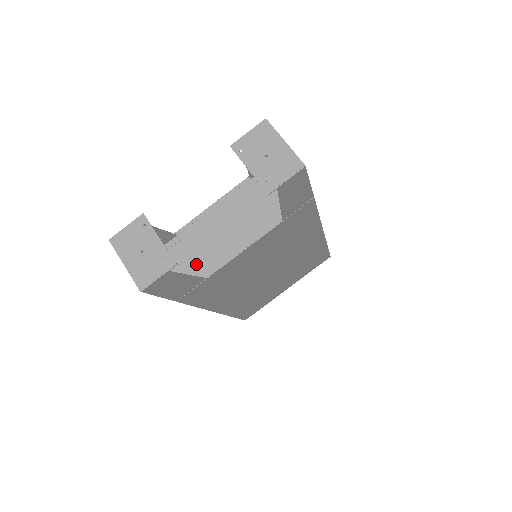
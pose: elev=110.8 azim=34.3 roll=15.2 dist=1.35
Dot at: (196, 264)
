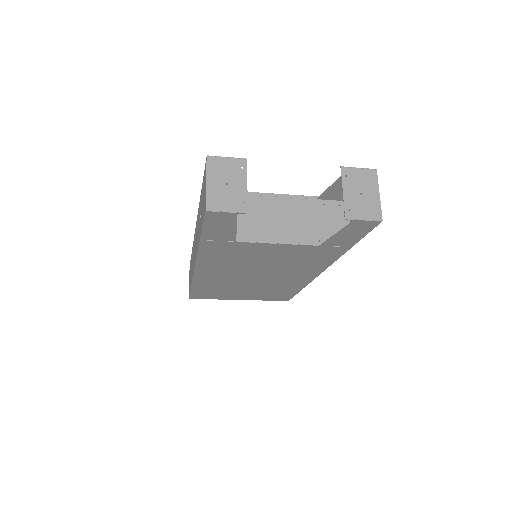
Dot at: occluded
